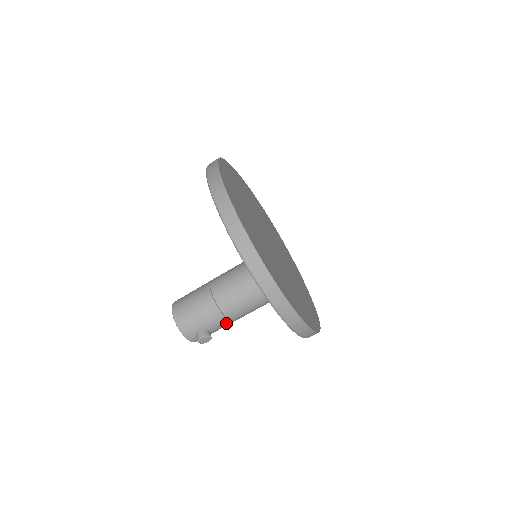
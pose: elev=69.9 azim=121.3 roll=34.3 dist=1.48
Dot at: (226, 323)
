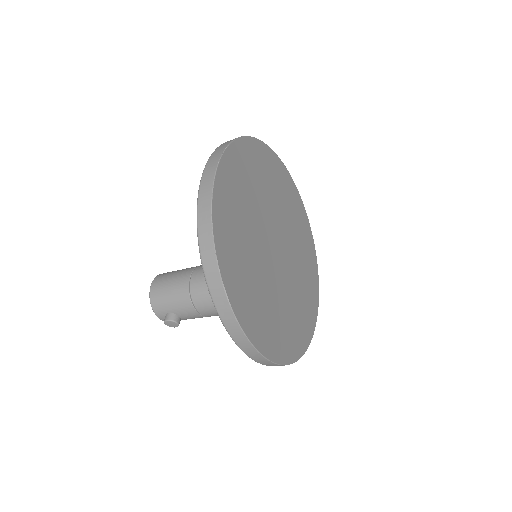
Dot at: (197, 315)
